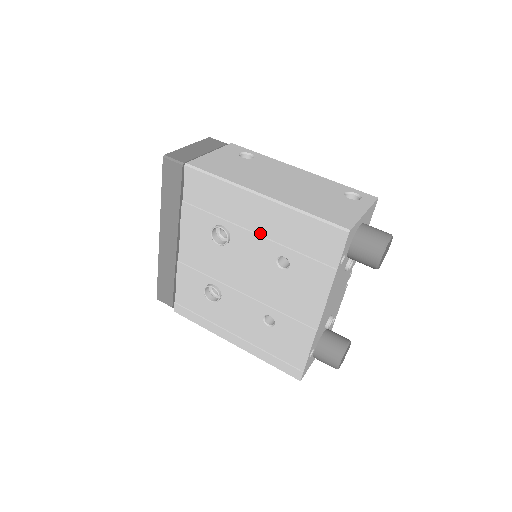
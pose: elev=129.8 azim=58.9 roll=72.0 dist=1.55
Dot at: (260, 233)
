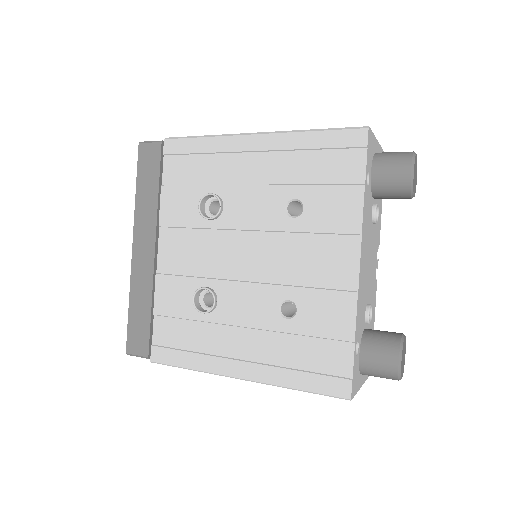
Dot at: (260, 182)
